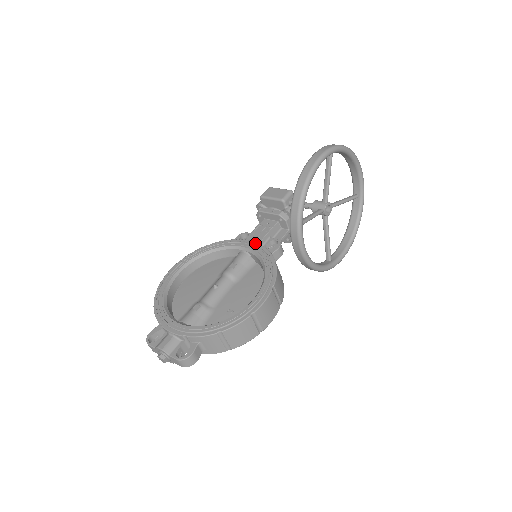
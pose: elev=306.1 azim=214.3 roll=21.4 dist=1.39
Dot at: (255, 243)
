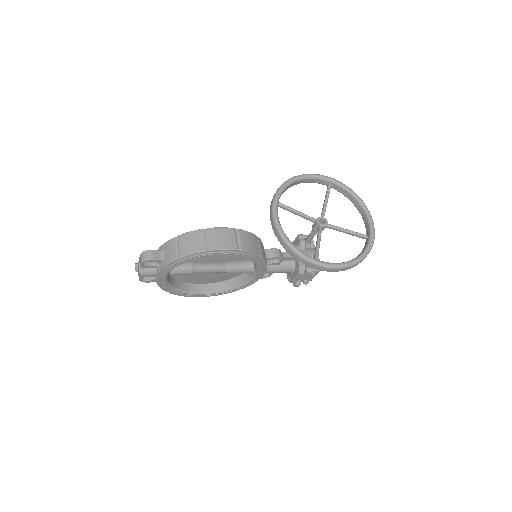
Dot at: occluded
